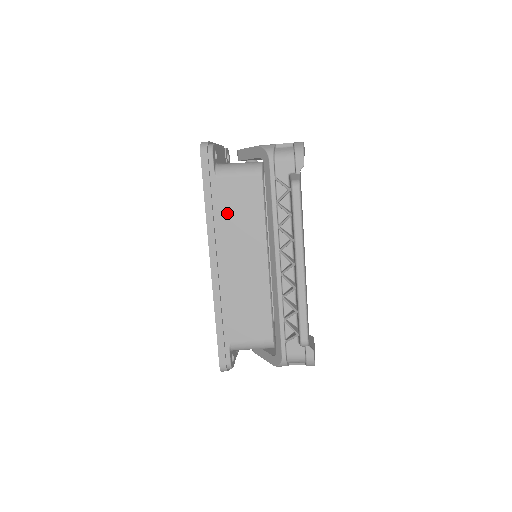
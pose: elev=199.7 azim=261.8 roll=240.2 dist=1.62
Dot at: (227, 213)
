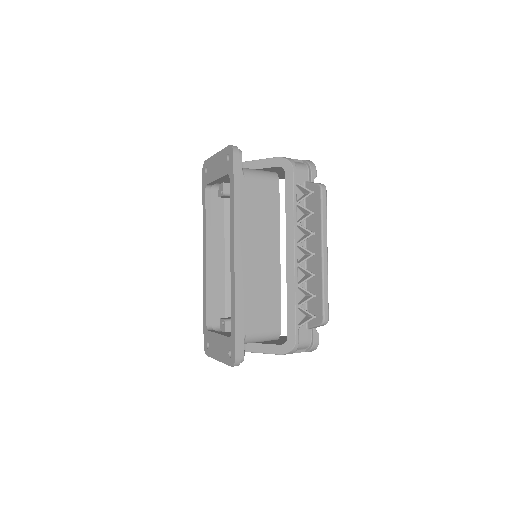
Dot at: (251, 209)
